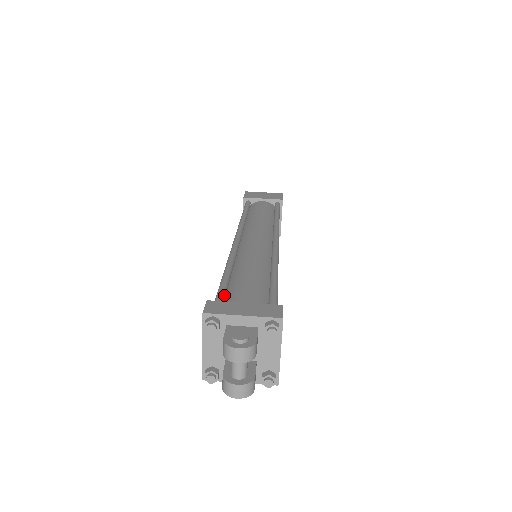
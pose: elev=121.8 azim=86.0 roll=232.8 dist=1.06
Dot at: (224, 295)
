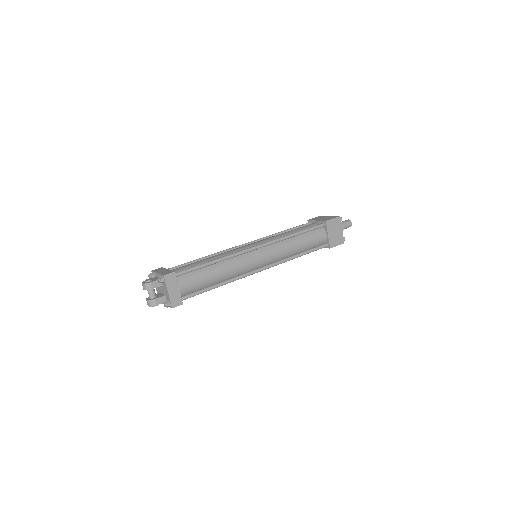
Dot at: (177, 267)
